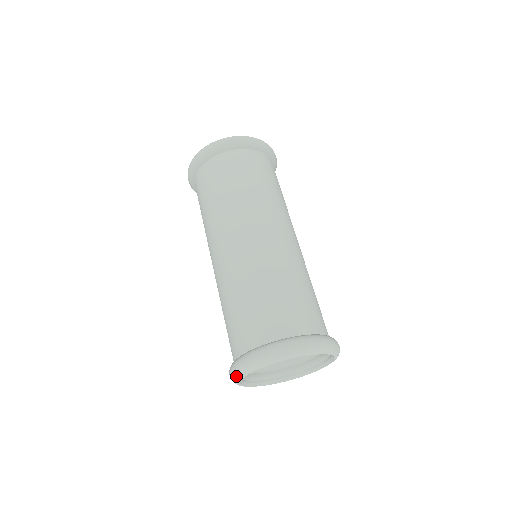
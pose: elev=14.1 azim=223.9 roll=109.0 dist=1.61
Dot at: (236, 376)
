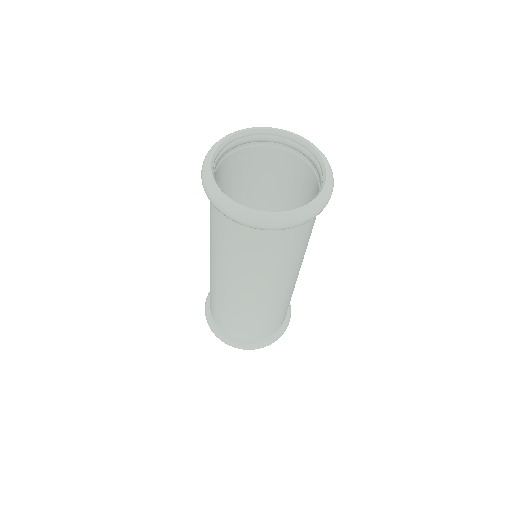
Dot at: occluded
